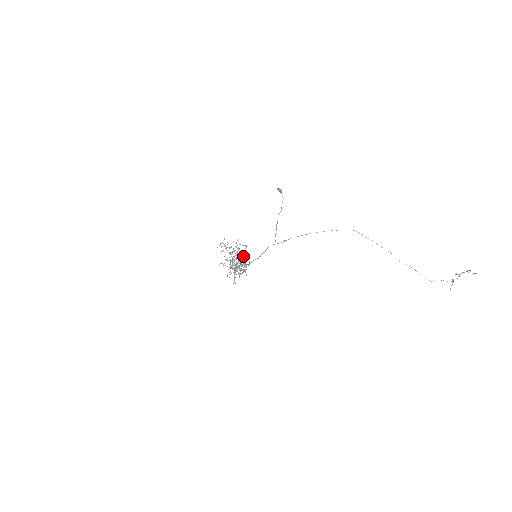
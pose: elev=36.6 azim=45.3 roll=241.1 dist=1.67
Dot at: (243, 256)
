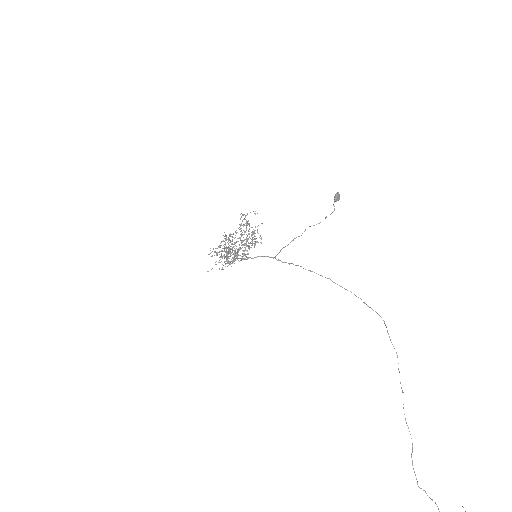
Dot at: (247, 245)
